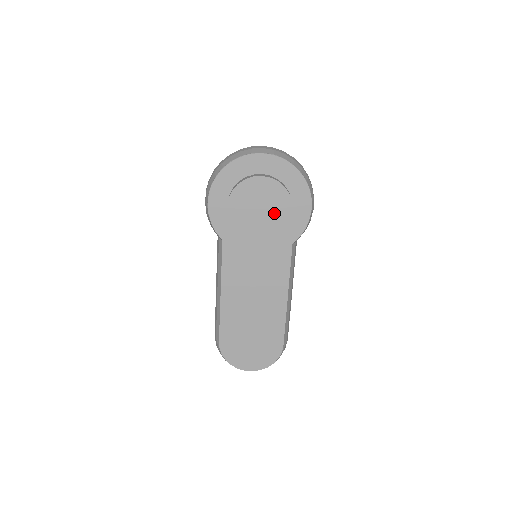
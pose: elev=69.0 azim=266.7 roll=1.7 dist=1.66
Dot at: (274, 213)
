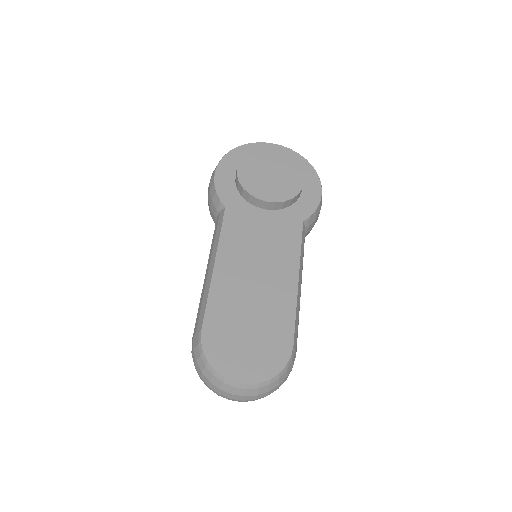
Dot at: (285, 180)
